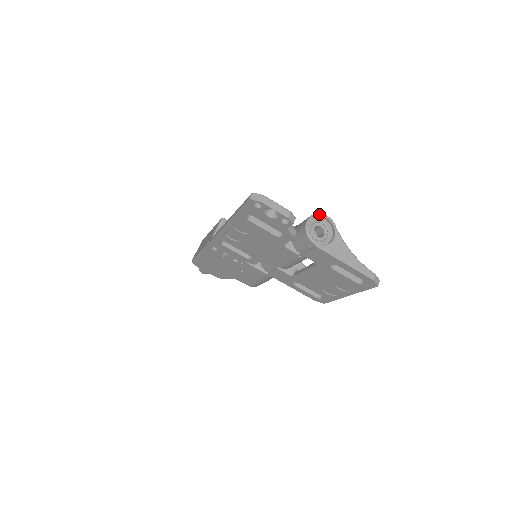
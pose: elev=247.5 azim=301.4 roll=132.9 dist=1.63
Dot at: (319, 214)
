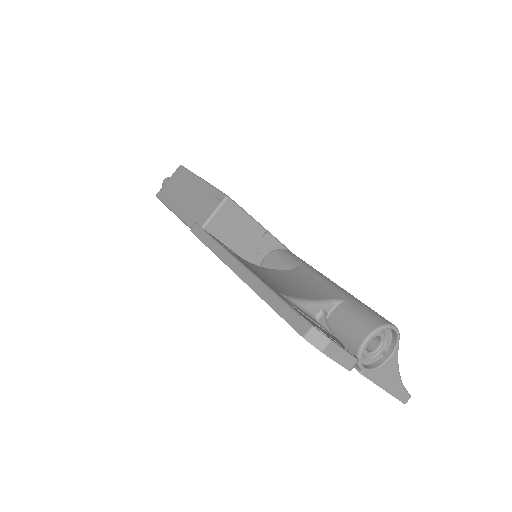
Dot at: (388, 327)
